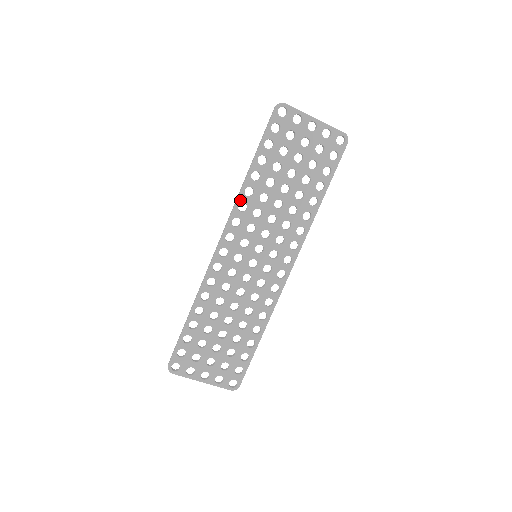
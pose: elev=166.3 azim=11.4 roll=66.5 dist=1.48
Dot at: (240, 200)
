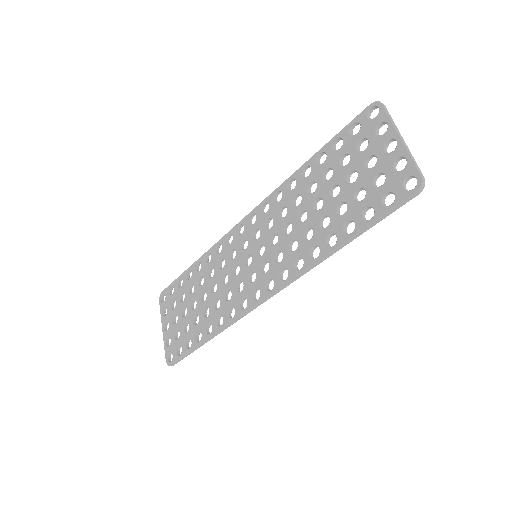
Dot at: (281, 188)
